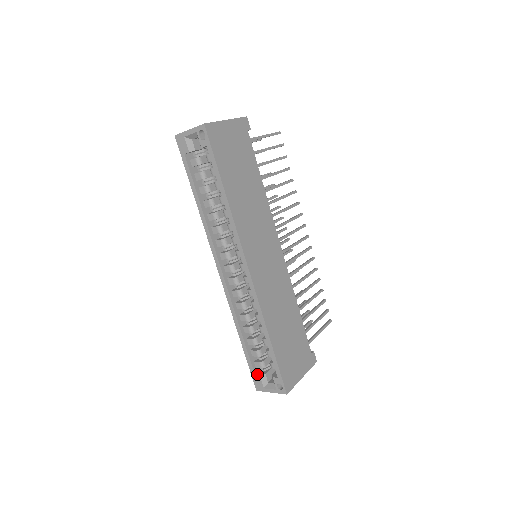
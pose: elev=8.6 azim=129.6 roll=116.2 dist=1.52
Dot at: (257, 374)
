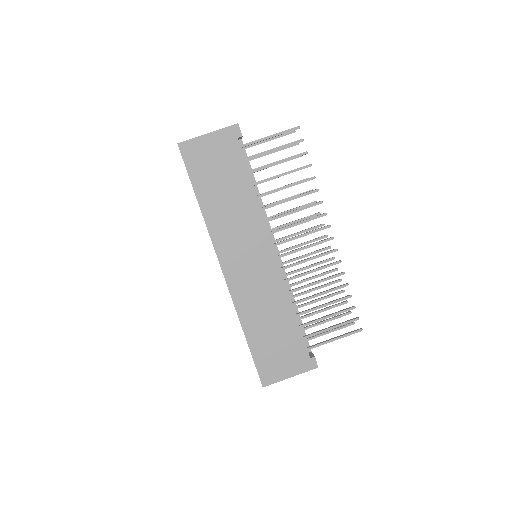
Dot at: occluded
